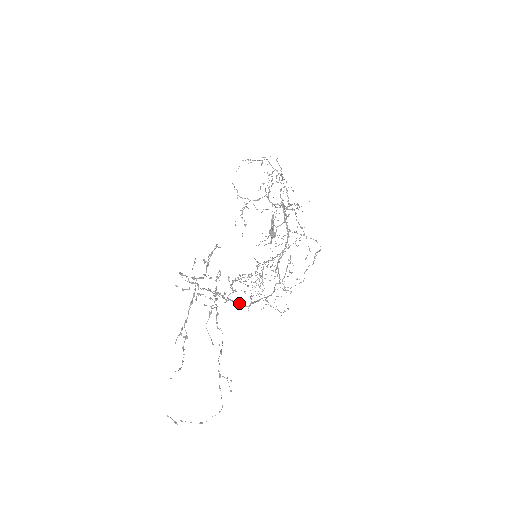
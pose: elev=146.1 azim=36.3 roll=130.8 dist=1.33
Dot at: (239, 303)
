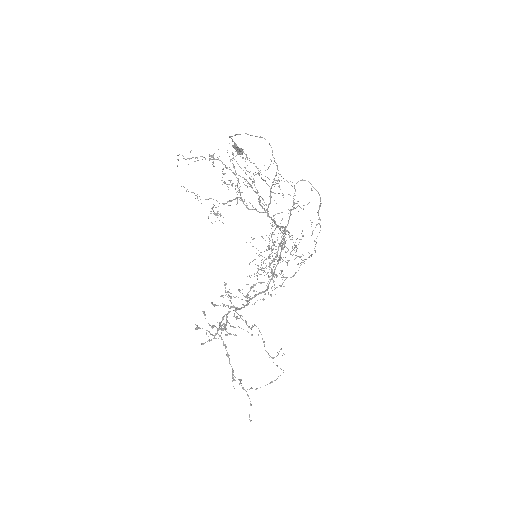
Dot at: occluded
